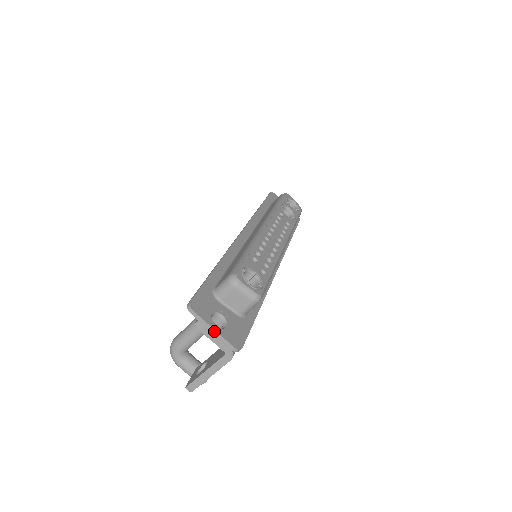
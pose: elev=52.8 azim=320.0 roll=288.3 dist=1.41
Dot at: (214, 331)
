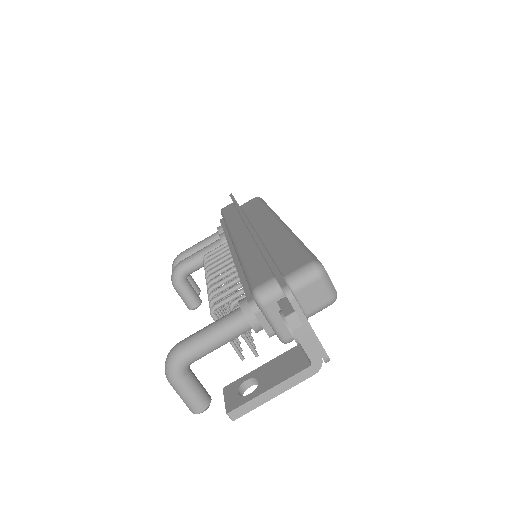
Dot at: (311, 330)
